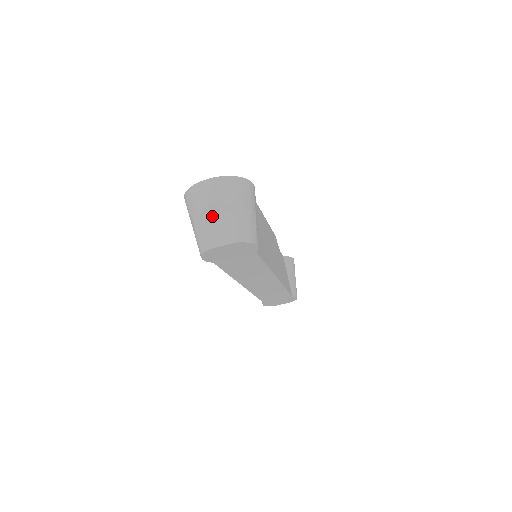
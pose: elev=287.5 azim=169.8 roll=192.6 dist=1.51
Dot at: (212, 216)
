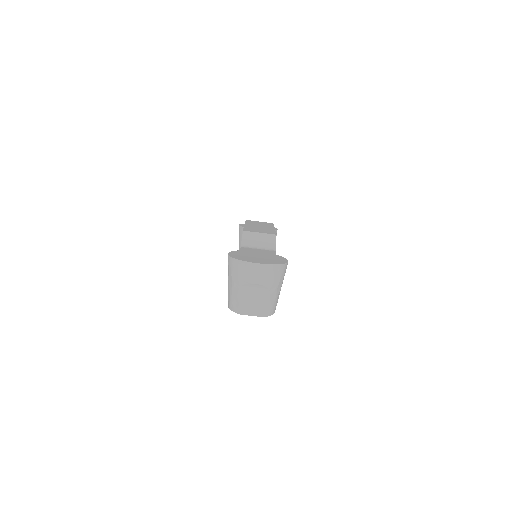
Dot at: (250, 290)
